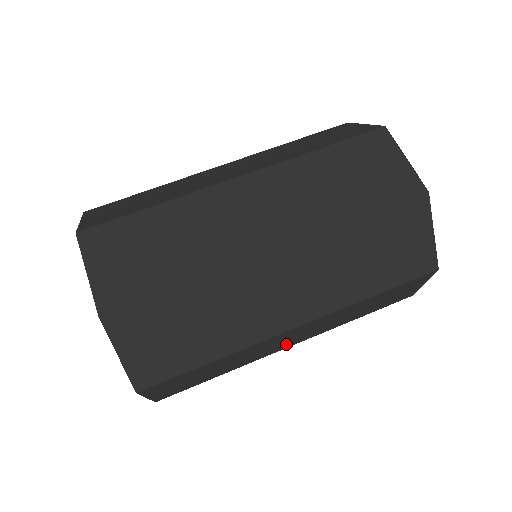
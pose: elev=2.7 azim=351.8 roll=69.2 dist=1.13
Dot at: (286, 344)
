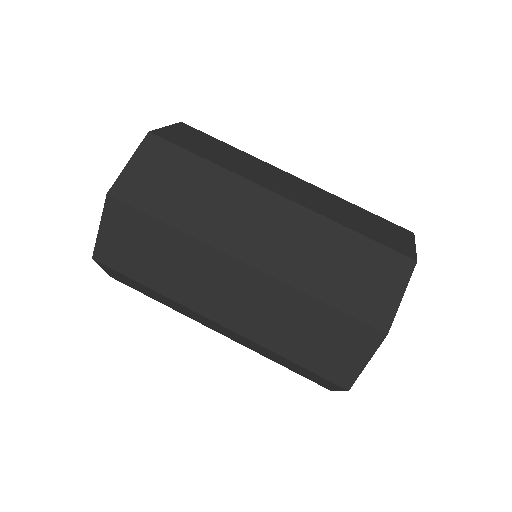
Dot at: occluded
